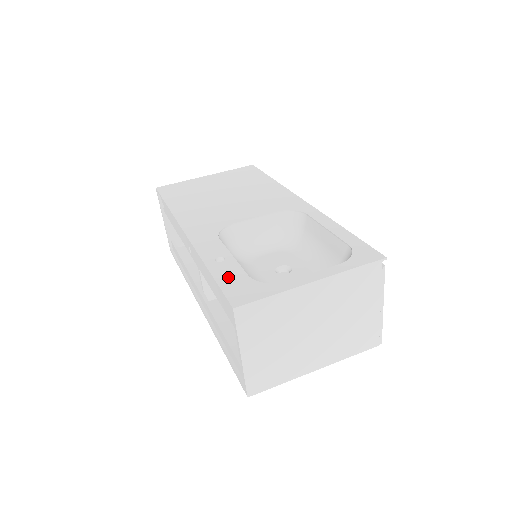
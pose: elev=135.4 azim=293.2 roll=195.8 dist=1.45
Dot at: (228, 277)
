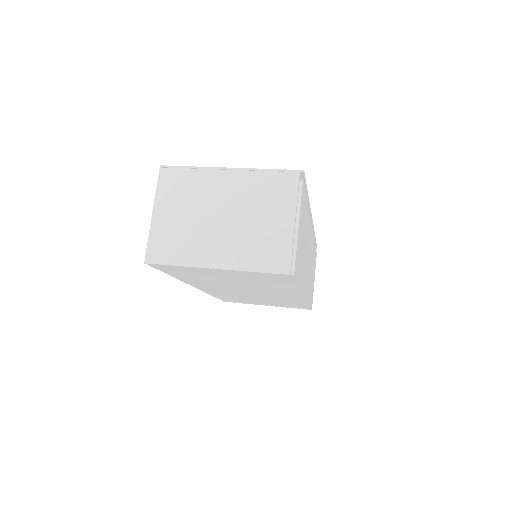
Dot at: occluded
